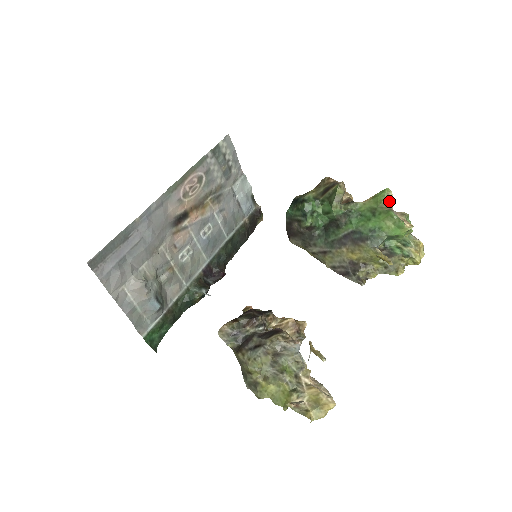
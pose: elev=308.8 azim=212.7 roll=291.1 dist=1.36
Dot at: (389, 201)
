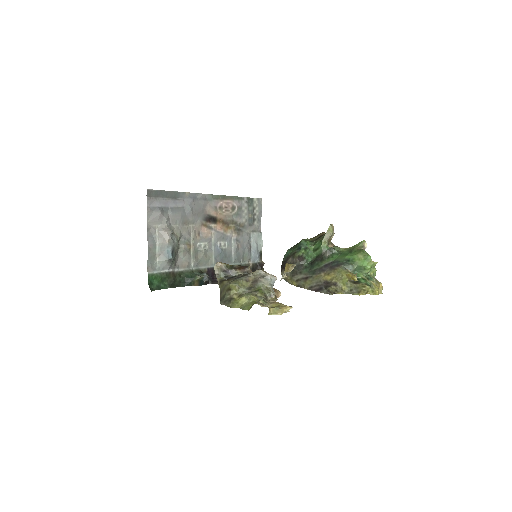
Dot at: (363, 247)
